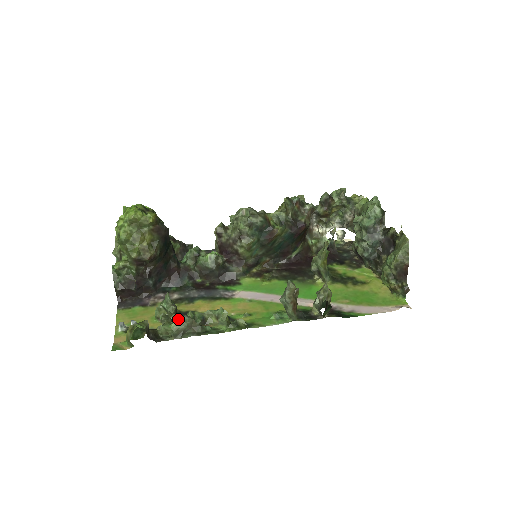
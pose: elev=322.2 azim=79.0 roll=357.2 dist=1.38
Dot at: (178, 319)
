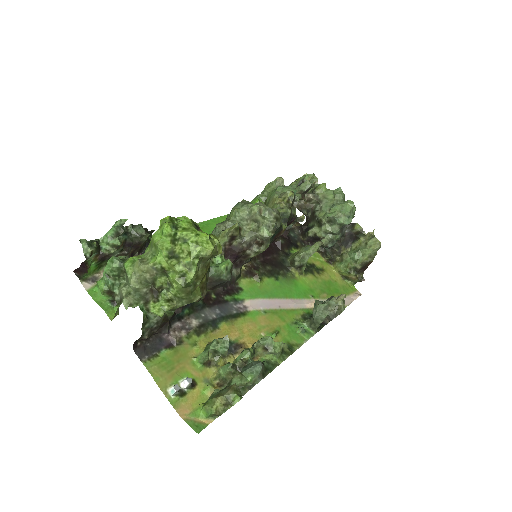
Dot at: (256, 369)
